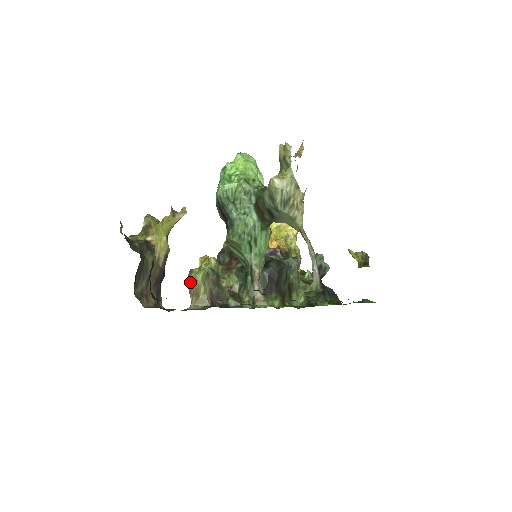
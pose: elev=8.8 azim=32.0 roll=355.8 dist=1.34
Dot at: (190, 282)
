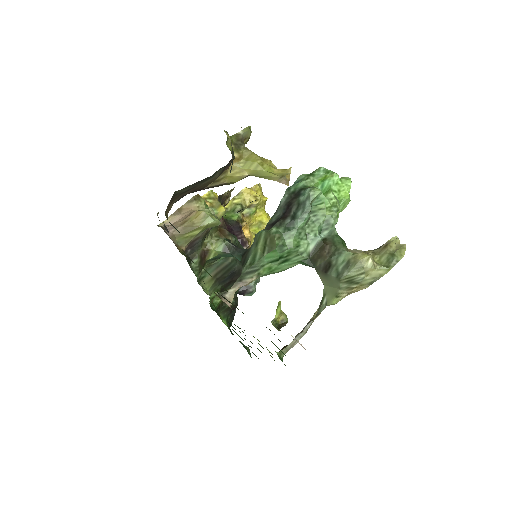
Dot at: (187, 204)
